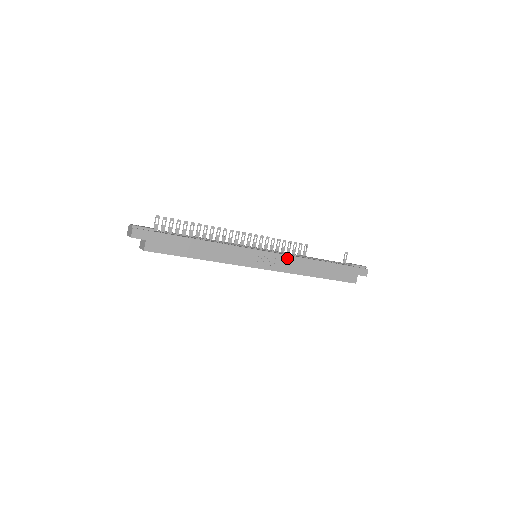
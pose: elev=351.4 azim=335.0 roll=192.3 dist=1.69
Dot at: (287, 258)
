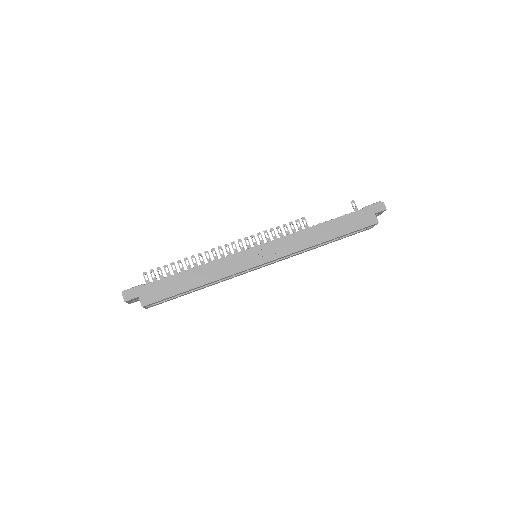
Dot at: (285, 240)
